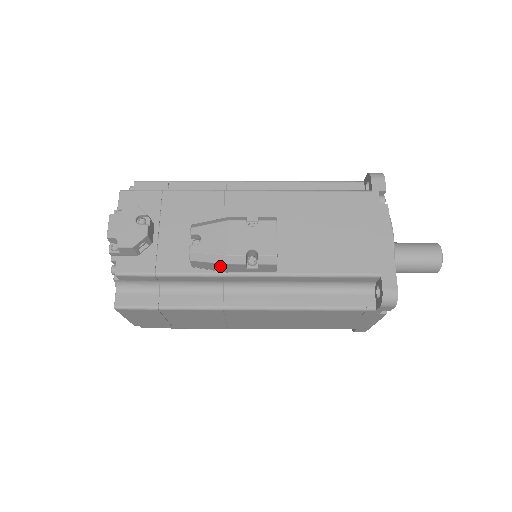
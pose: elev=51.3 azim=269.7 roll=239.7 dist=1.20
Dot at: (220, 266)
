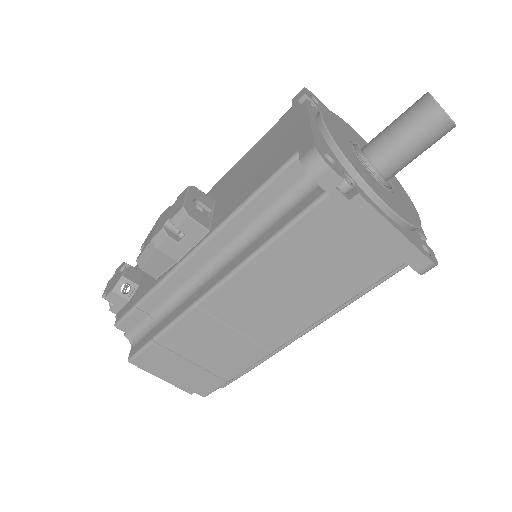
Dot at: (159, 257)
